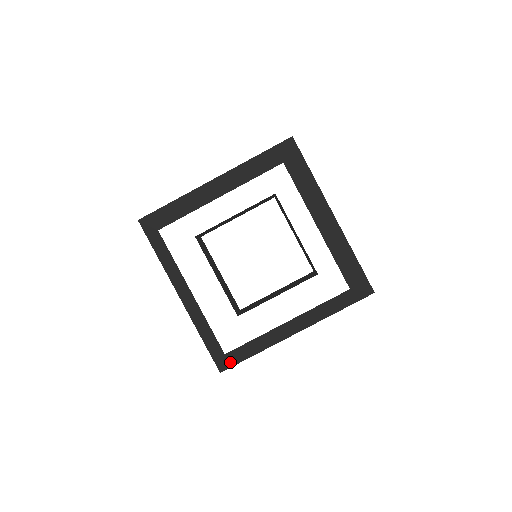
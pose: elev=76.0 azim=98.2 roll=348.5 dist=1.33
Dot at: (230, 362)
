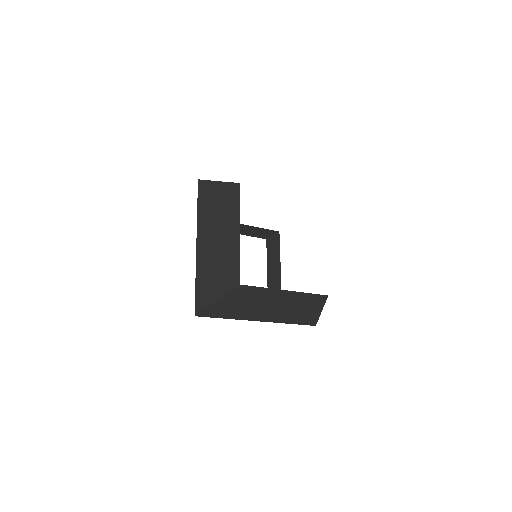
Dot at: (218, 306)
